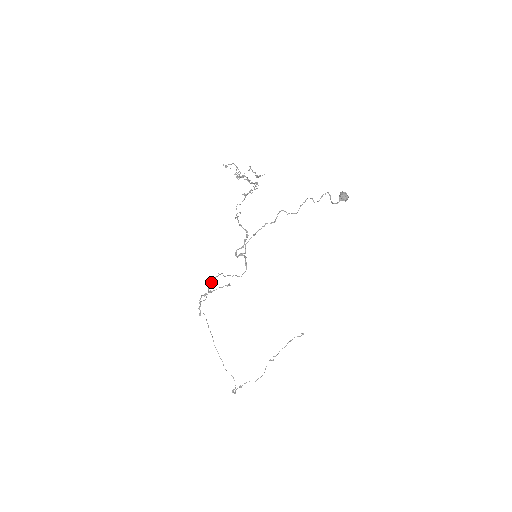
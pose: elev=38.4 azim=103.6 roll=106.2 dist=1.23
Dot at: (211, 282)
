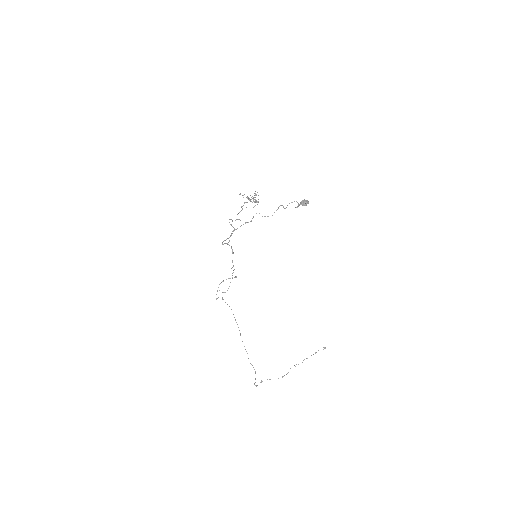
Dot at: occluded
